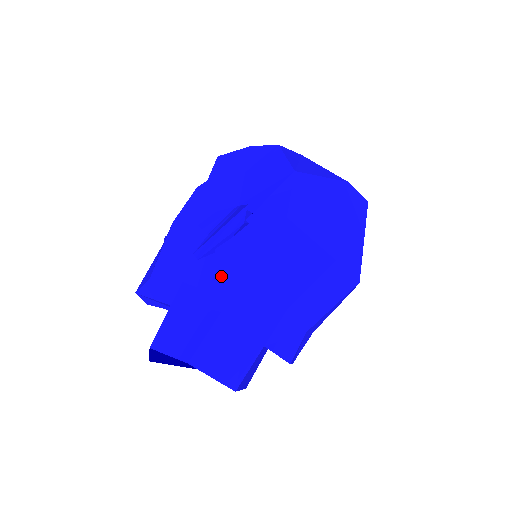
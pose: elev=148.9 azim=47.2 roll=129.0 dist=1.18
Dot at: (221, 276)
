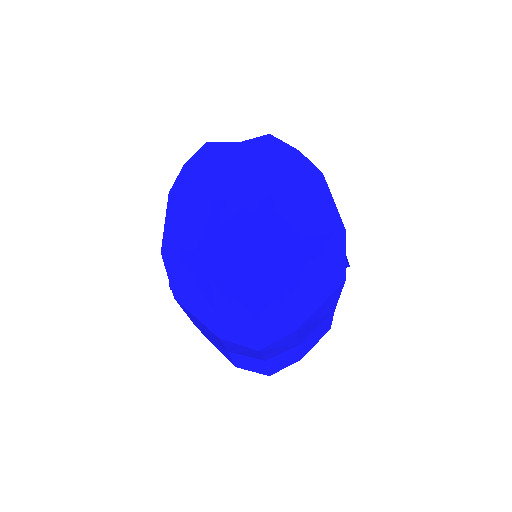
Dot at: occluded
